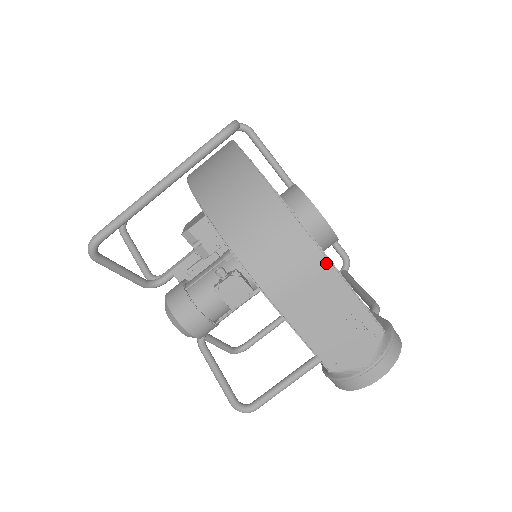
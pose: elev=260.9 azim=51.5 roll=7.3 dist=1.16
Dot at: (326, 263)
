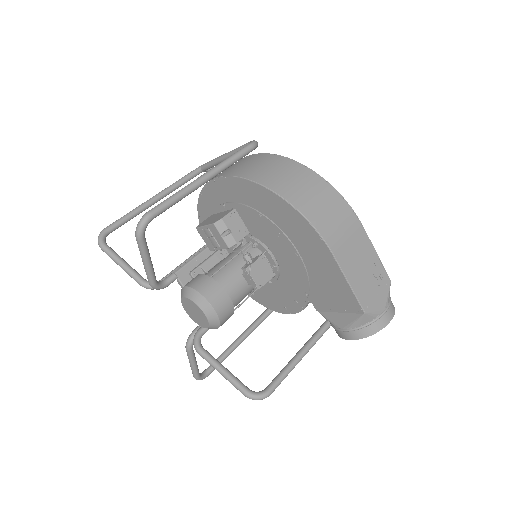
Dot at: (360, 225)
